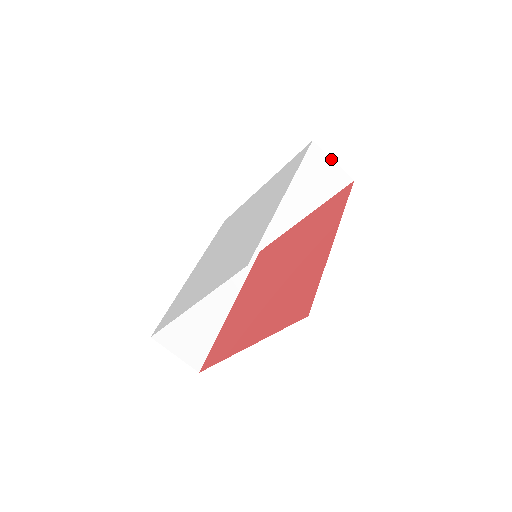
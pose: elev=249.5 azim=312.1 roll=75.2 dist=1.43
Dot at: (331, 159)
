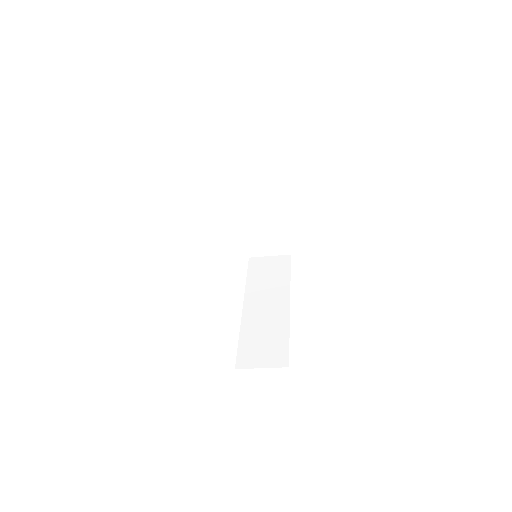
Dot at: (248, 152)
